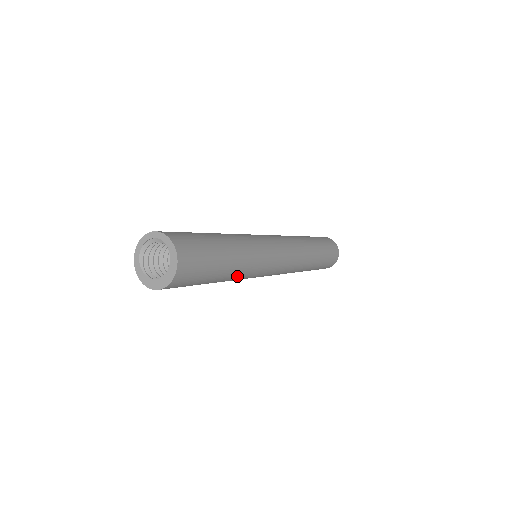
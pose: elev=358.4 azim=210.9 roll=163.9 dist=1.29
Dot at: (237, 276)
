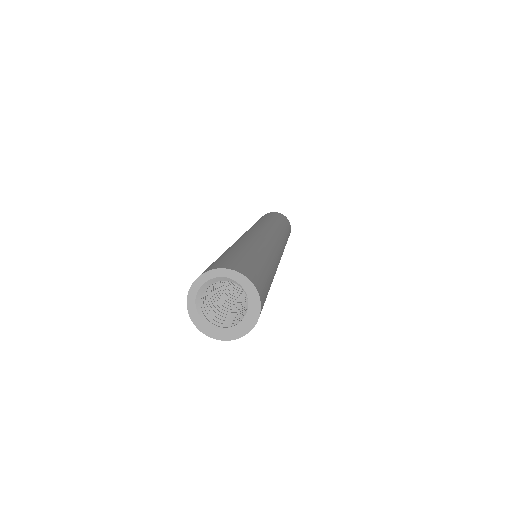
Dot at: occluded
